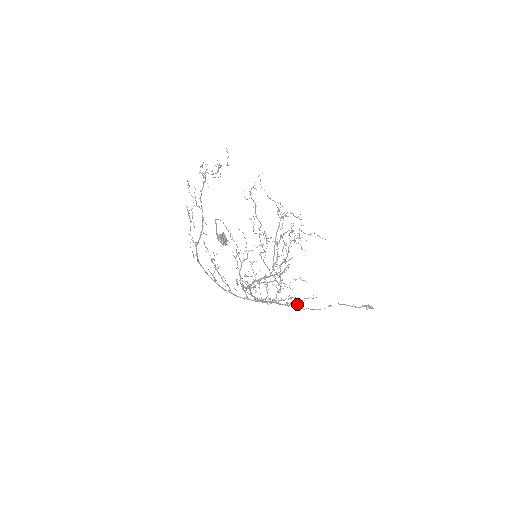
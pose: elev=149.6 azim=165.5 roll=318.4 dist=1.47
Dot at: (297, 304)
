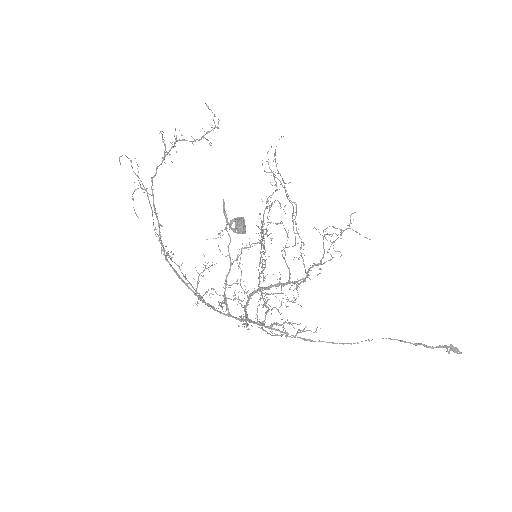
Dot at: (286, 337)
